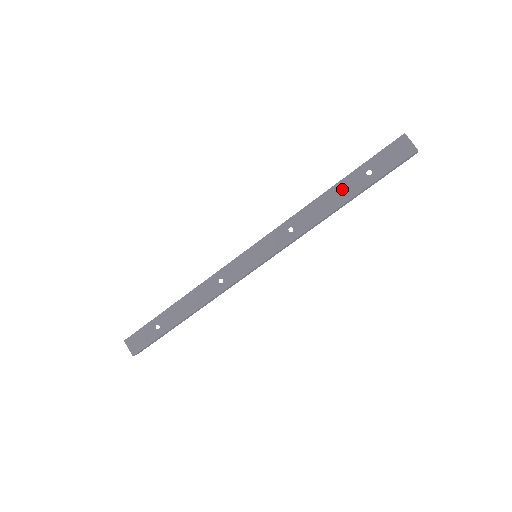
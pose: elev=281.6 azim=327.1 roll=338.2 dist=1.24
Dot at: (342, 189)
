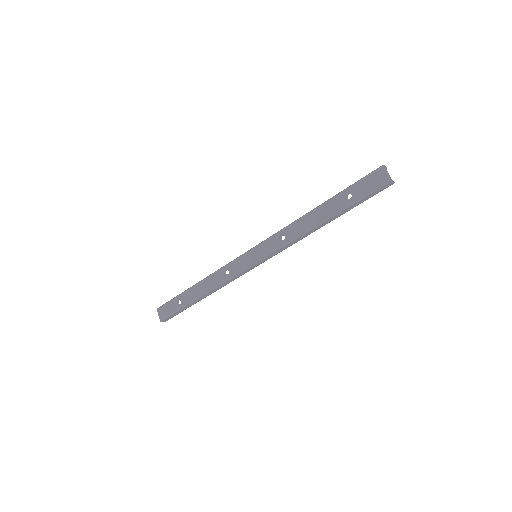
Dot at: (327, 208)
